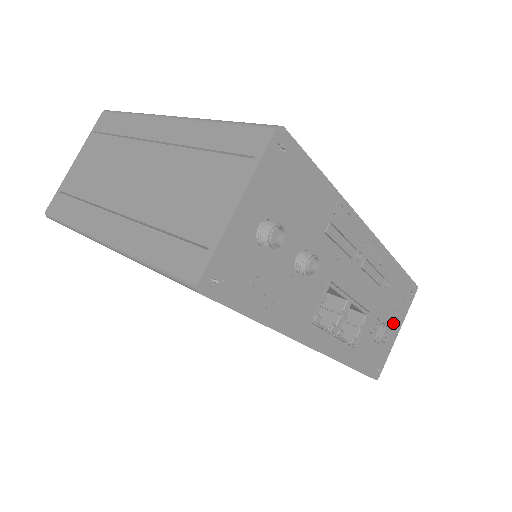
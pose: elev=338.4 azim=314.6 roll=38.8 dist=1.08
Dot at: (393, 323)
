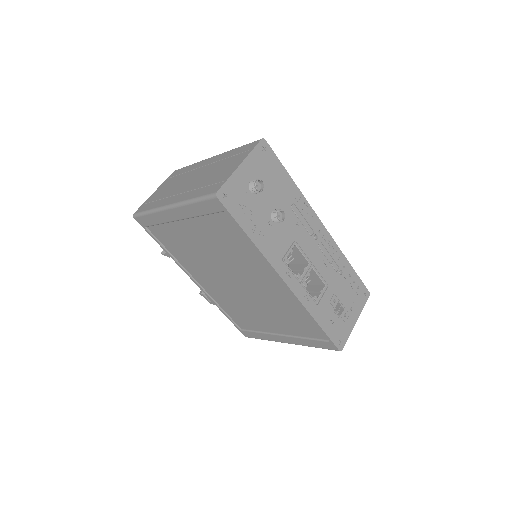
Dot at: (351, 310)
